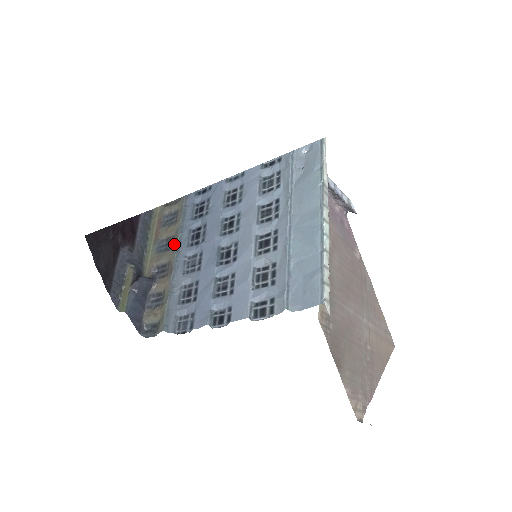
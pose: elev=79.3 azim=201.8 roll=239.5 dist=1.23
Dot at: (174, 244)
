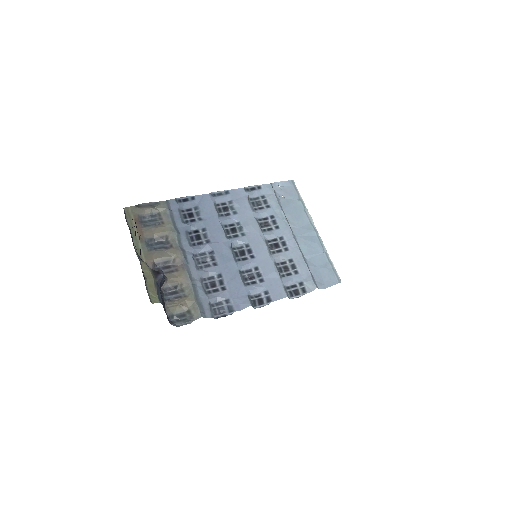
Dot at: (173, 243)
